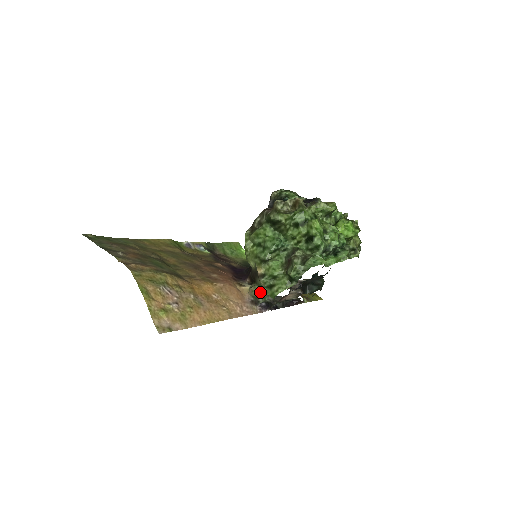
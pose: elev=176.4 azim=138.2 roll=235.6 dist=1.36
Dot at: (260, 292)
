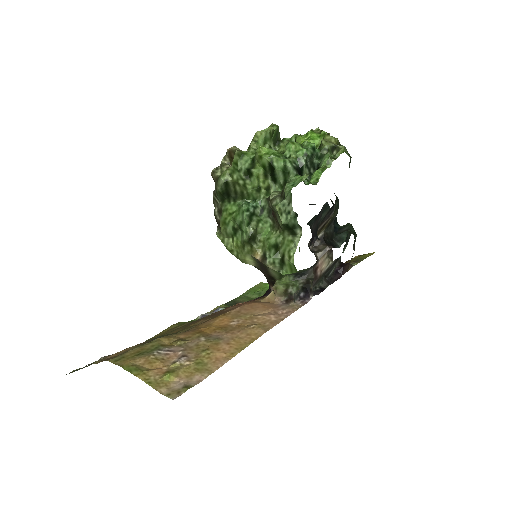
Dot at: (285, 283)
